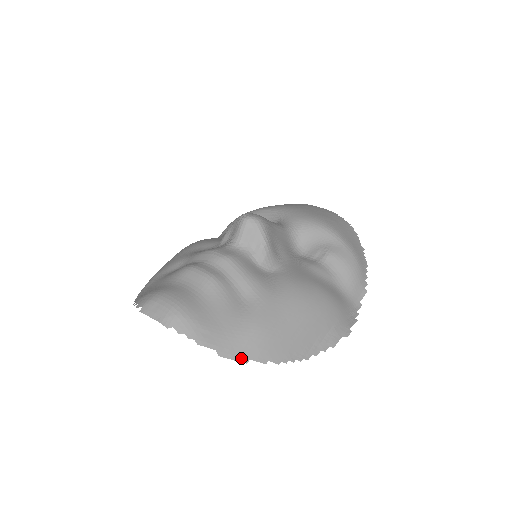
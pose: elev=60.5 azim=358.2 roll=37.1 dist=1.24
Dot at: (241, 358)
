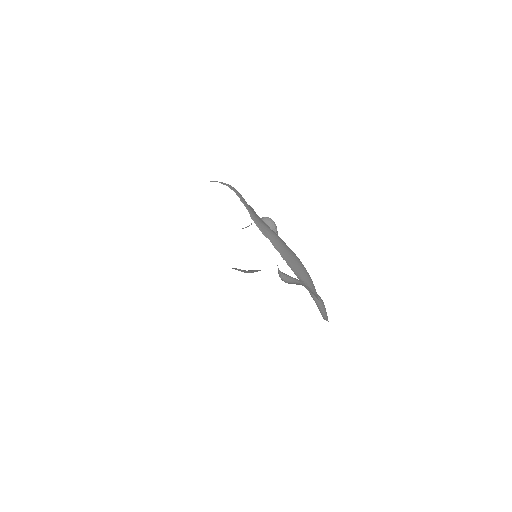
Dot at: (263, 232)
